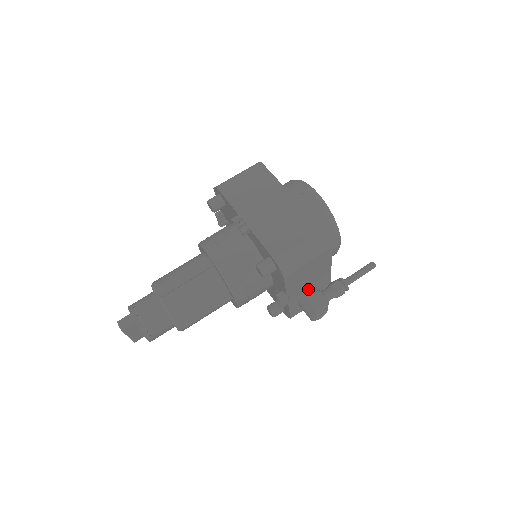
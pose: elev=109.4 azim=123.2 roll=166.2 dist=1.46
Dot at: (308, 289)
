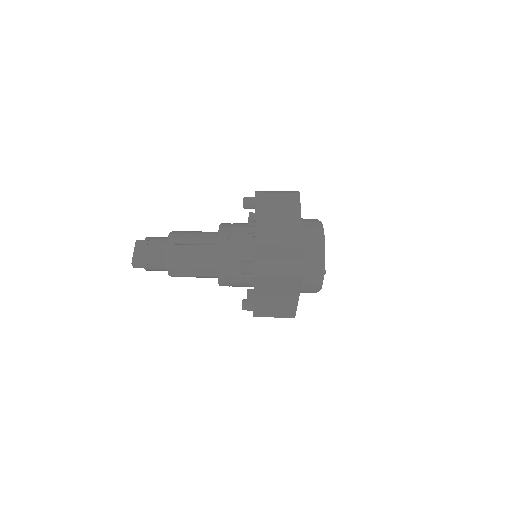
Dot at: occluded
